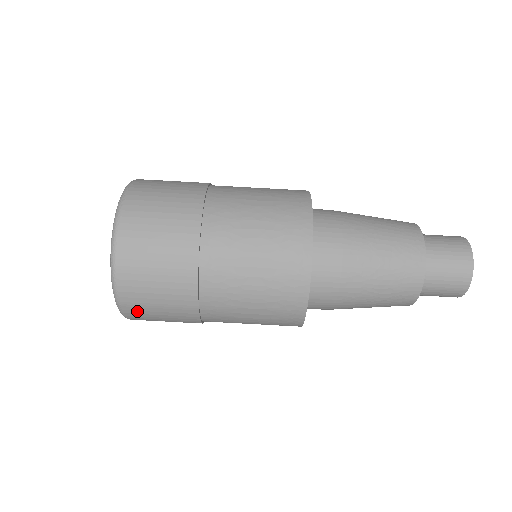
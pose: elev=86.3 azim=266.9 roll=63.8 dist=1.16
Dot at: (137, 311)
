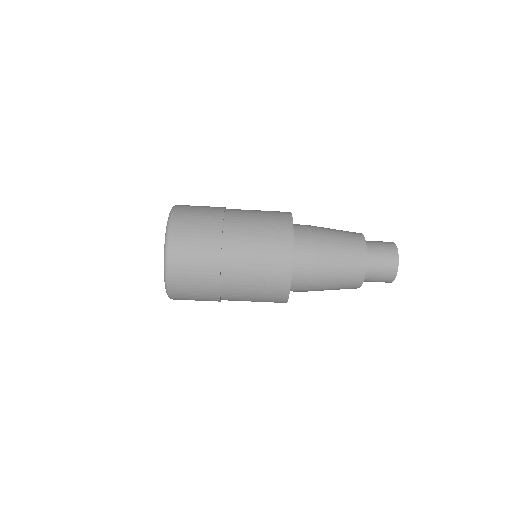
Dot at: occluded
